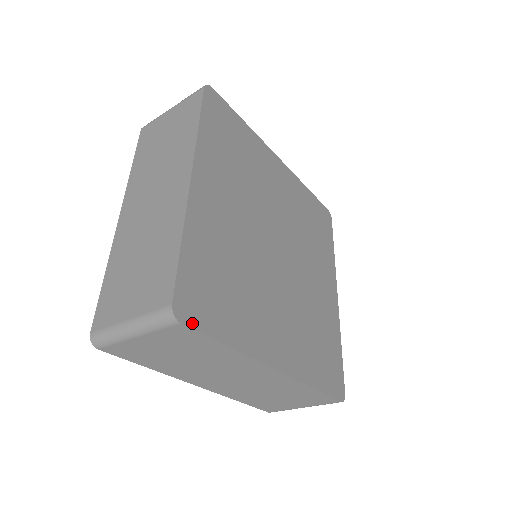
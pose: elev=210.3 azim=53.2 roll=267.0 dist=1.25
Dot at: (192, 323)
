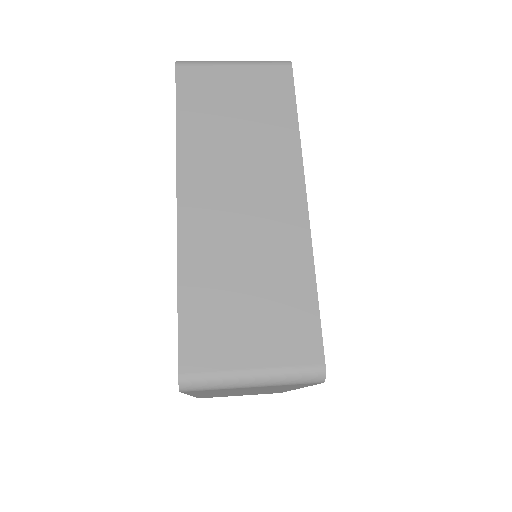
Dot at: occluded
